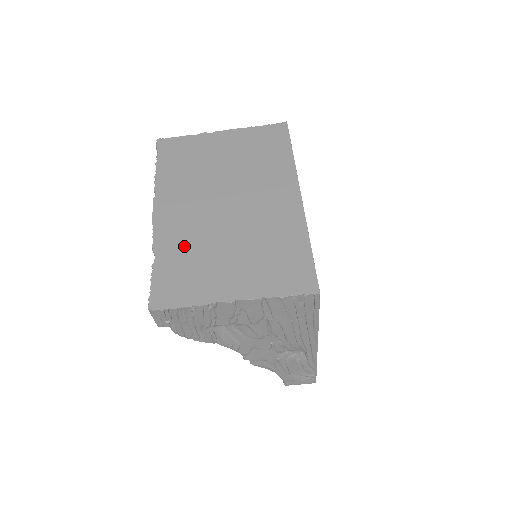
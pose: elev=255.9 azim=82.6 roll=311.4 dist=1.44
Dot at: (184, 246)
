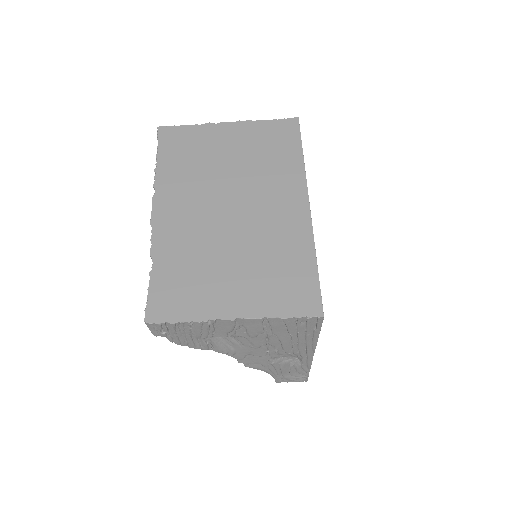
Dot at: (184, 253)
